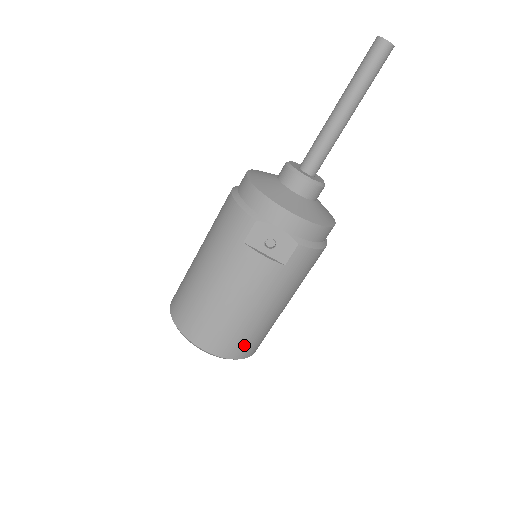
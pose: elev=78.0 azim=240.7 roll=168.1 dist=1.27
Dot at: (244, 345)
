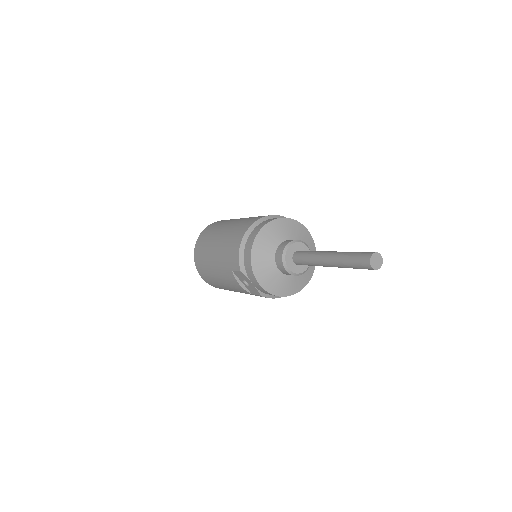
Dot at: occluded
